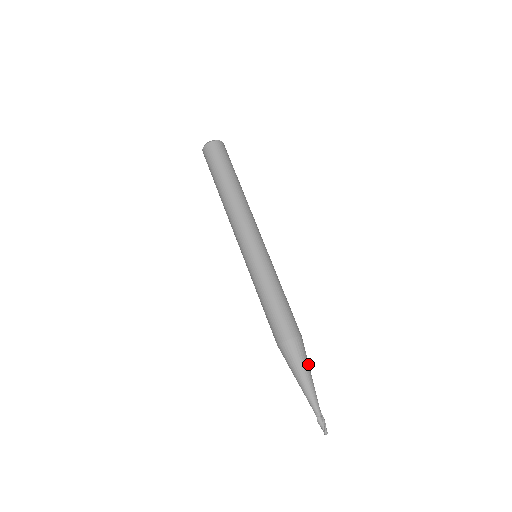
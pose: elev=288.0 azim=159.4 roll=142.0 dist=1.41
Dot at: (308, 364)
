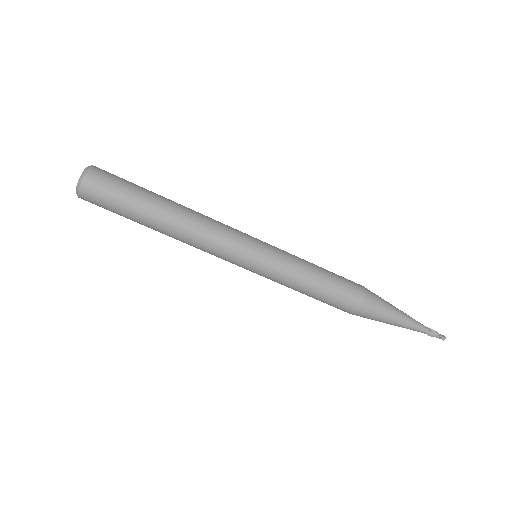
Dot at: (390, 306)
